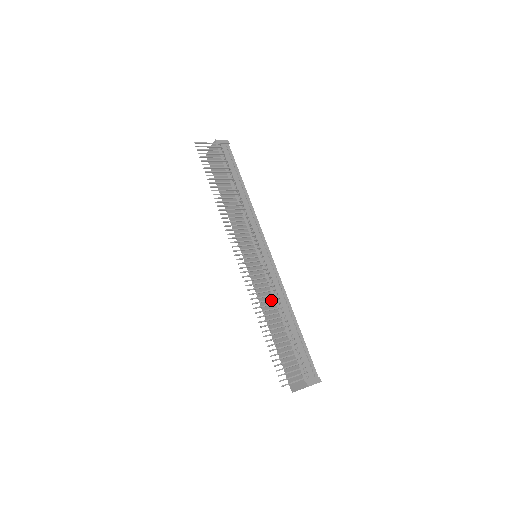
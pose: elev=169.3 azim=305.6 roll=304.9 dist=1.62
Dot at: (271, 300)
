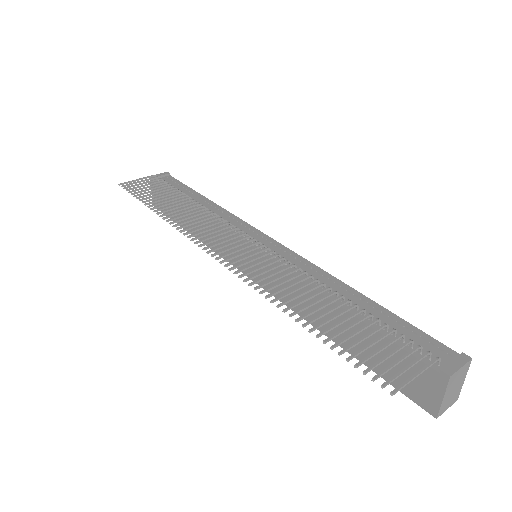
Dot at: (298, 282)
